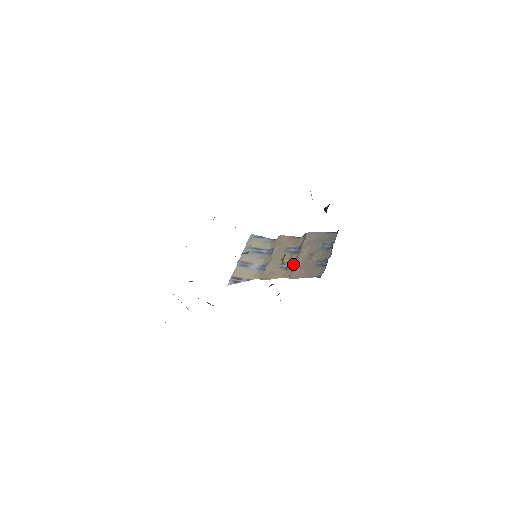
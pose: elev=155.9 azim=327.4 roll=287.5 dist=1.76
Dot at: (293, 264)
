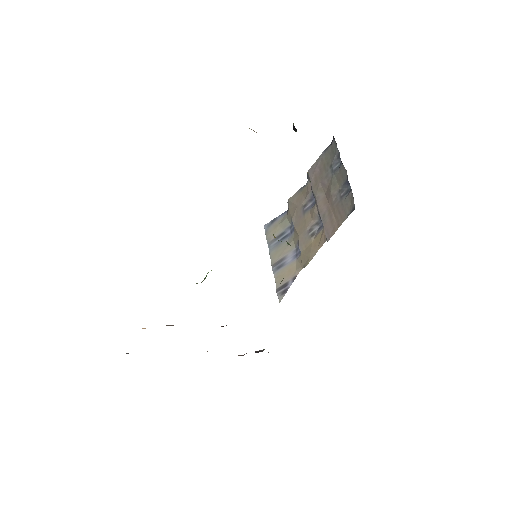
Dot at: (320, 220)
